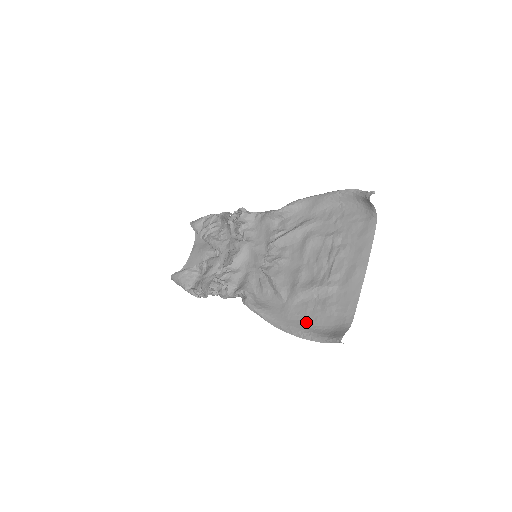
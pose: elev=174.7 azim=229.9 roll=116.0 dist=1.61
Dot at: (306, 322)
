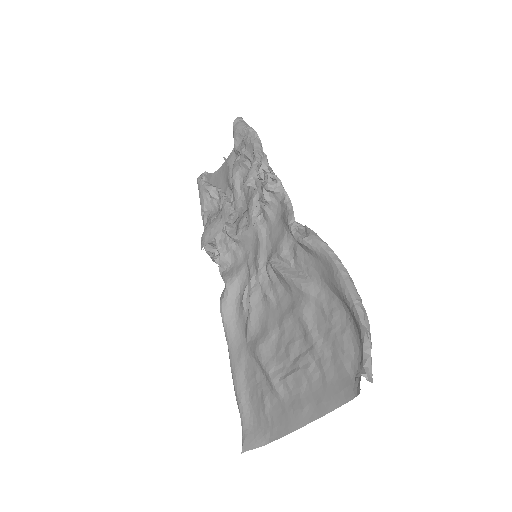
Dot at: (246, 386)
